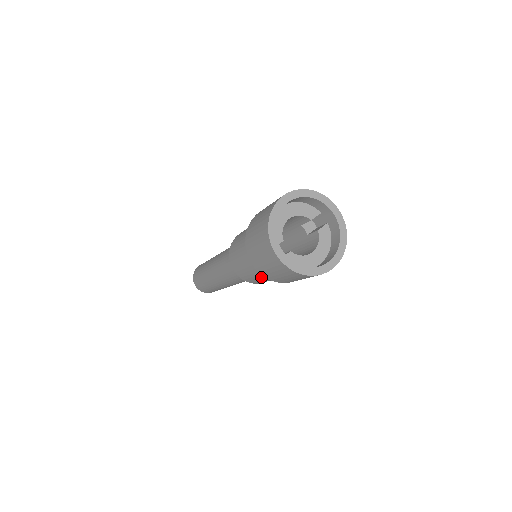
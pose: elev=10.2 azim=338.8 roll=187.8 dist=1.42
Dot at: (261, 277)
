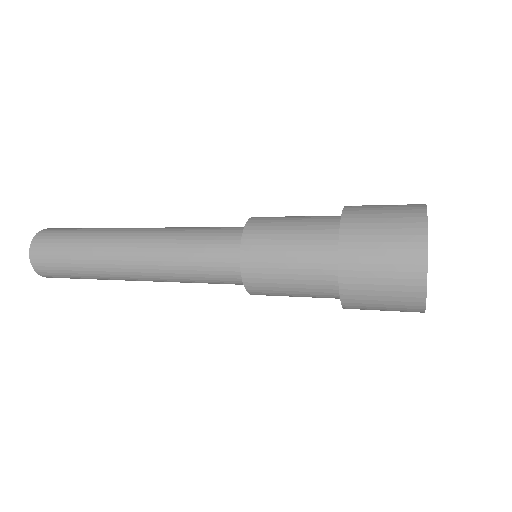
Dot at: (299, 291)
